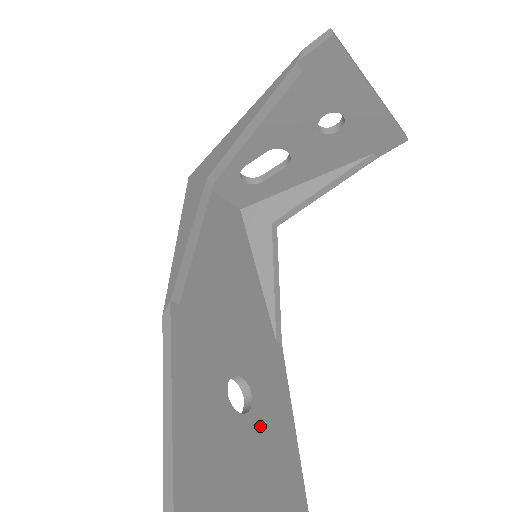
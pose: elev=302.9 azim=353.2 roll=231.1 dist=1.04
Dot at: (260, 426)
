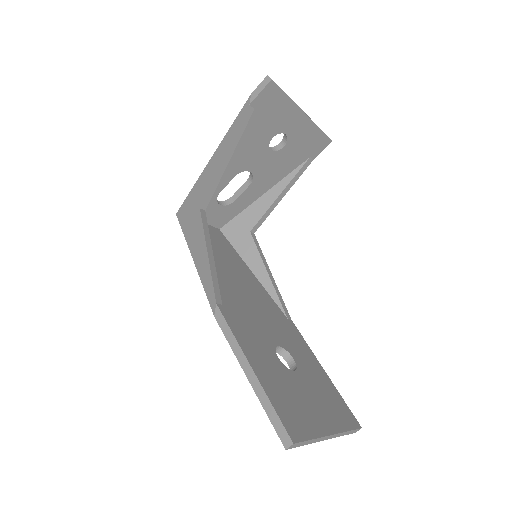
Dot at: (308, 377)
